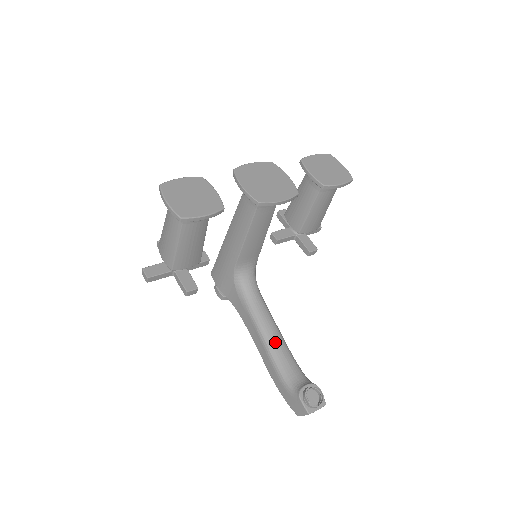
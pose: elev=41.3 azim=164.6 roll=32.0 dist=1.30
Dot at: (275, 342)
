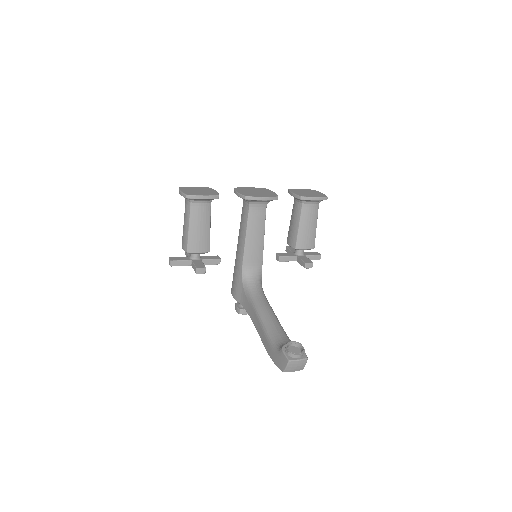
Dot at: (270, 320)
